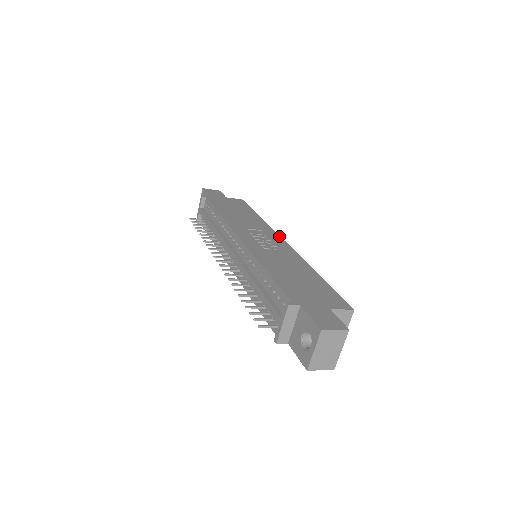
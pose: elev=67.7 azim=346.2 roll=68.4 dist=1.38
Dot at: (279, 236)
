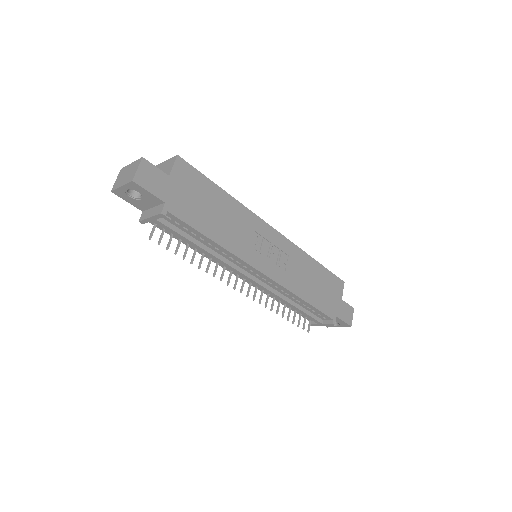
Dot at: (267, 224)
